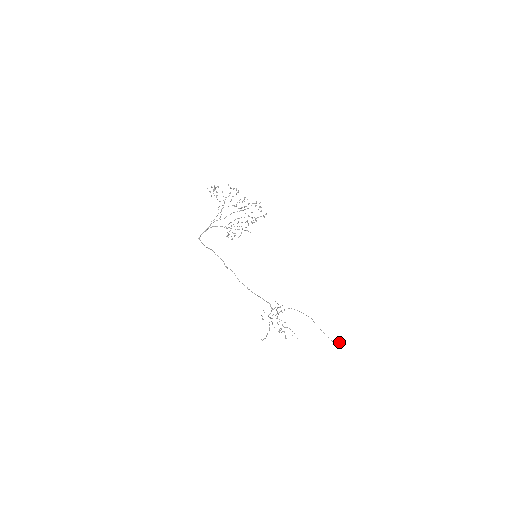
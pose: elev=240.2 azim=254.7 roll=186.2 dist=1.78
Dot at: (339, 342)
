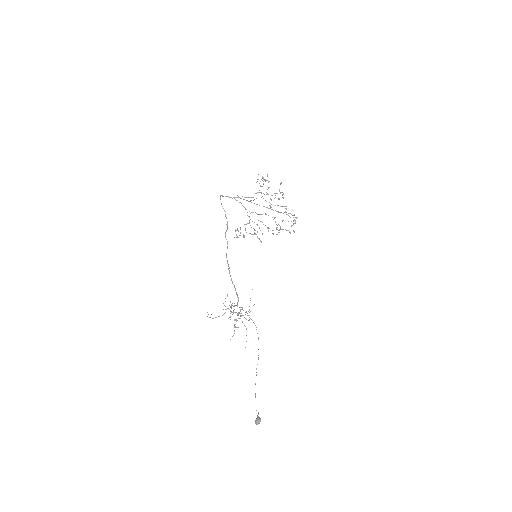
Dot at: (260, 418)
